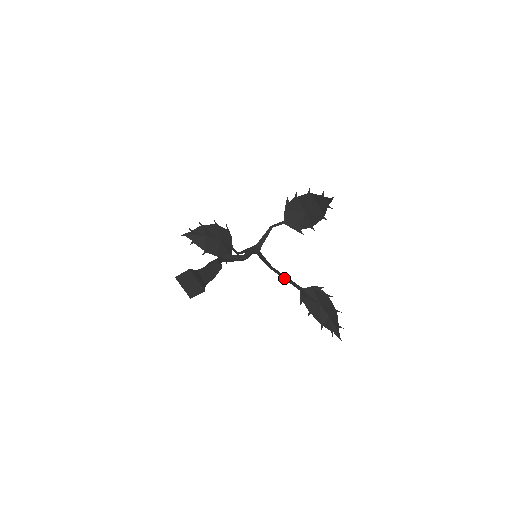
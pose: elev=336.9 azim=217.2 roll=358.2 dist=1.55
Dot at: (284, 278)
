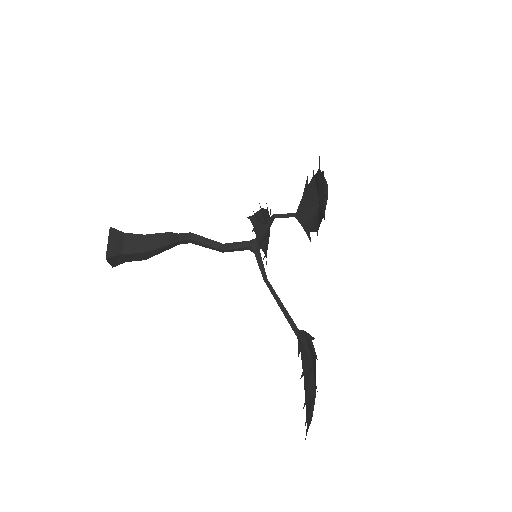
Dot at: (277, 301)
